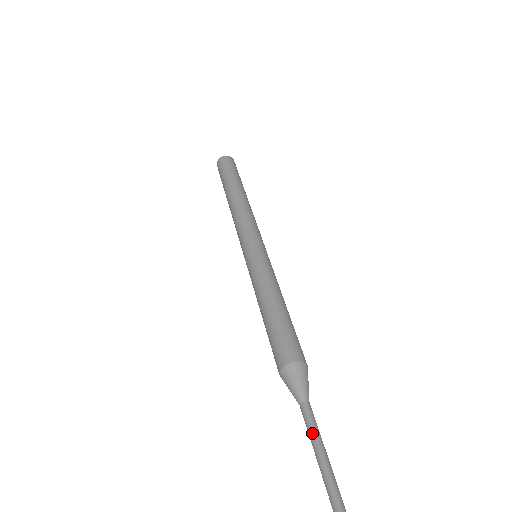
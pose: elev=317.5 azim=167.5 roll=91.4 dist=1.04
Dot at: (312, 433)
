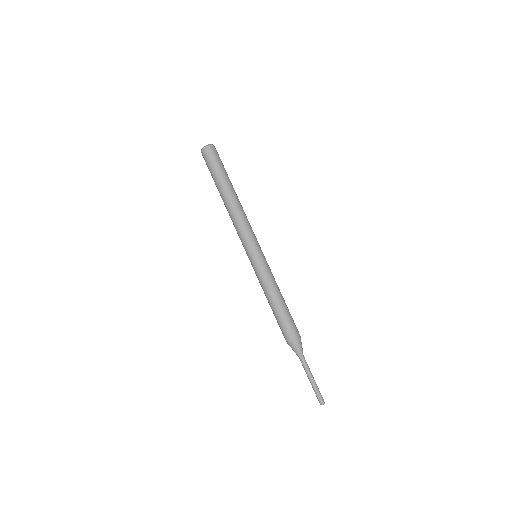
Dot at: (306, 373)
